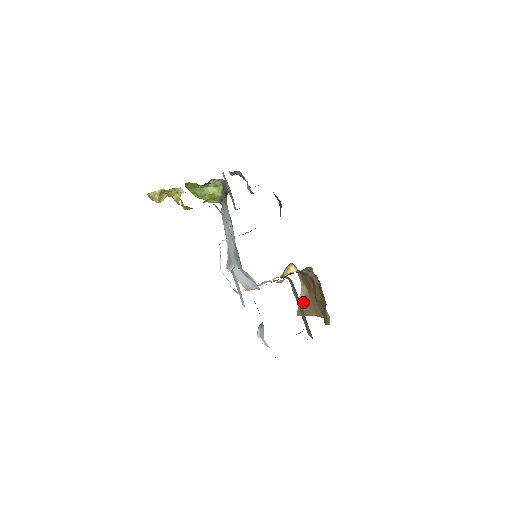
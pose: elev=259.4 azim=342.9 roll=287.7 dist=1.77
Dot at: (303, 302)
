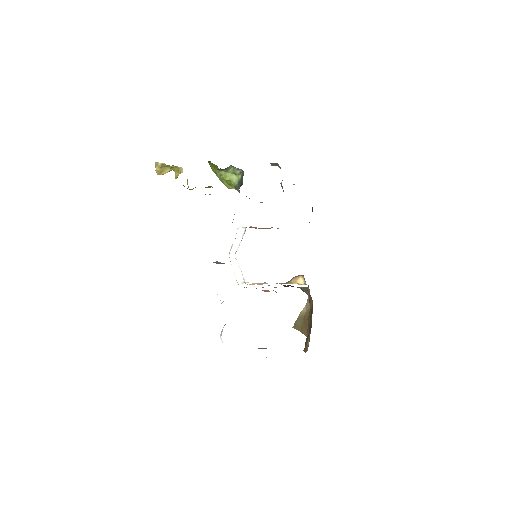
Dot at: (302, 317)
